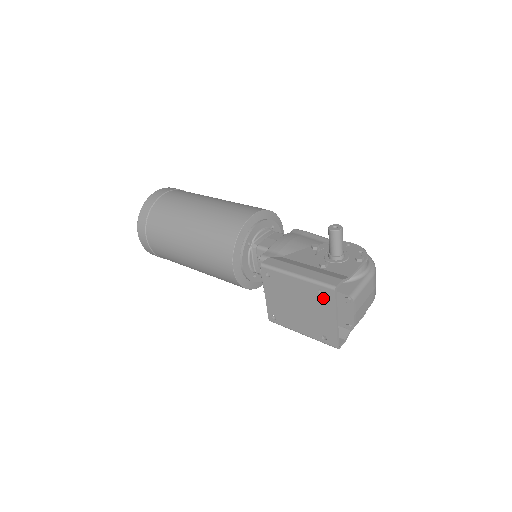
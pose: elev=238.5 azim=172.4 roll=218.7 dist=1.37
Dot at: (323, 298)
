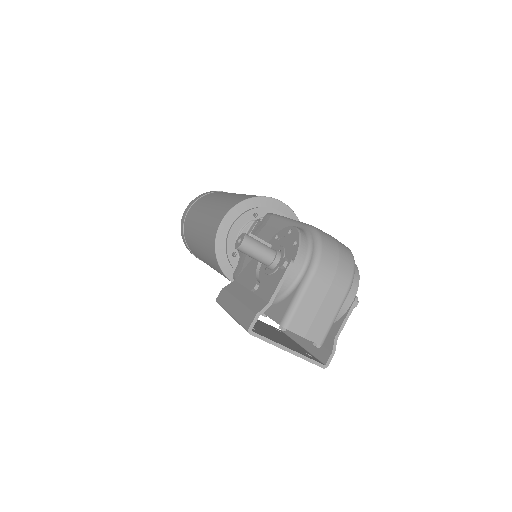
Dot at: occluded
